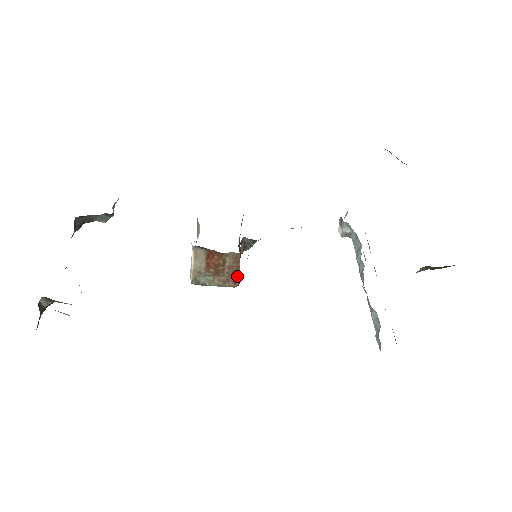
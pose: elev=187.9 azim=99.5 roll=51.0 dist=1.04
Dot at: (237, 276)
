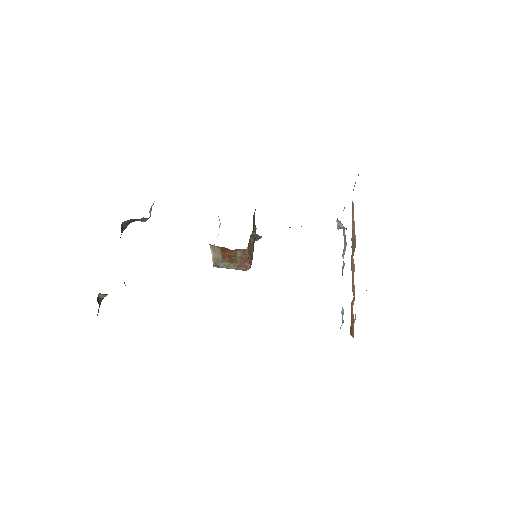
Dot at: (248, 263)
